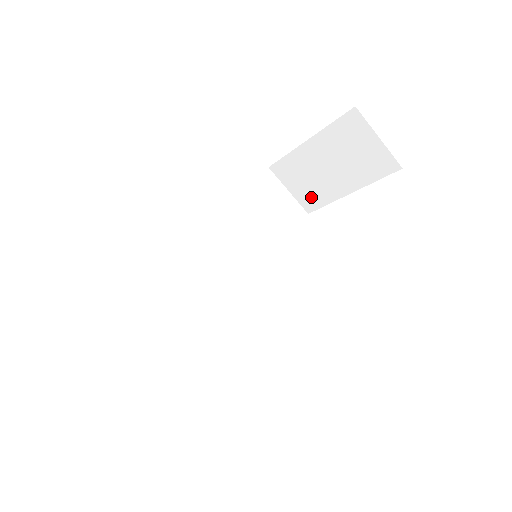
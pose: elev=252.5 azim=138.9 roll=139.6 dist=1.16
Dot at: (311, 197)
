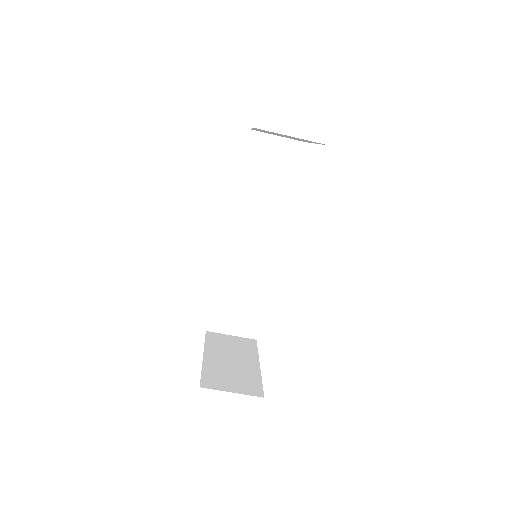
Dot at: occluded
